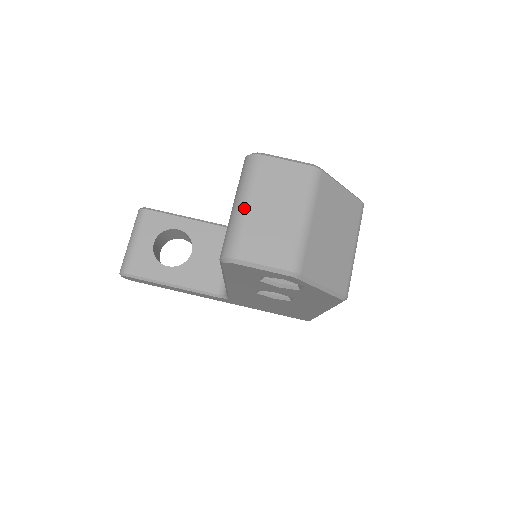
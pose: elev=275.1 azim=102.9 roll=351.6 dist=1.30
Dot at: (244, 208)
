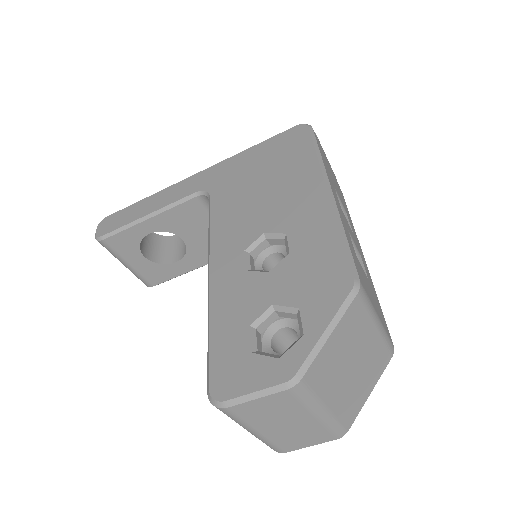
Dot at: (256, 435)
